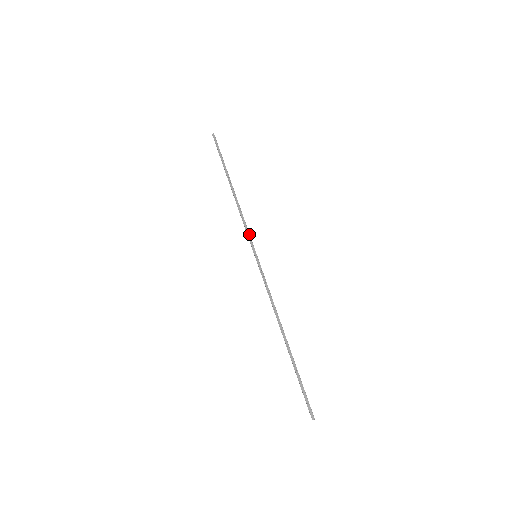
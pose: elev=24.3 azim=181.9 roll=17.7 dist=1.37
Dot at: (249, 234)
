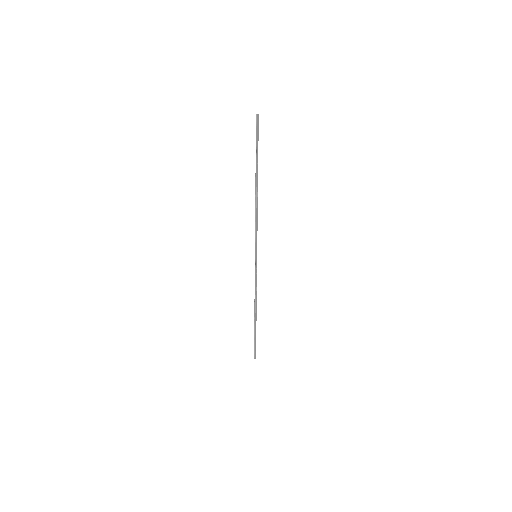
Dot at: occluded
